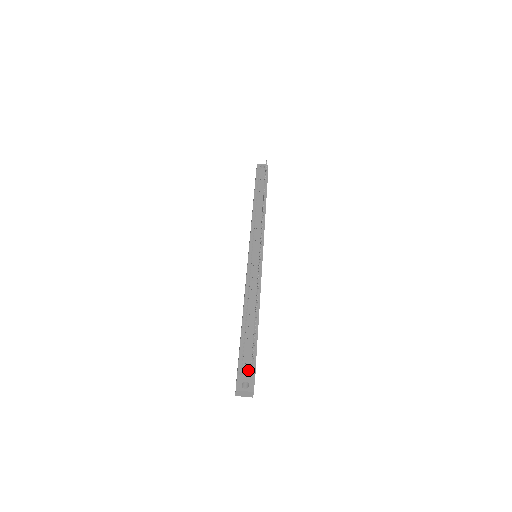
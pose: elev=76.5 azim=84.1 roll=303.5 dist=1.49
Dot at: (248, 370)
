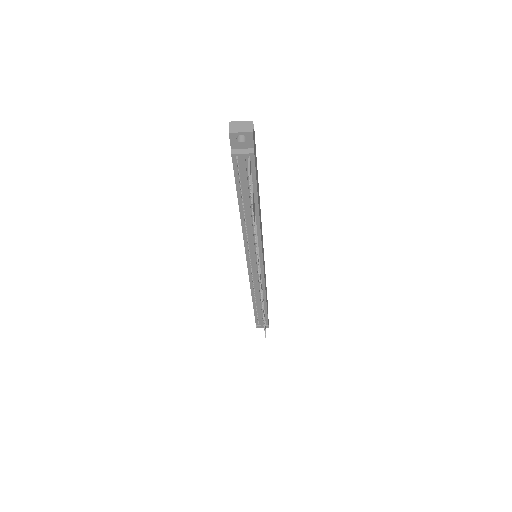
Dot at: (263, 324)
